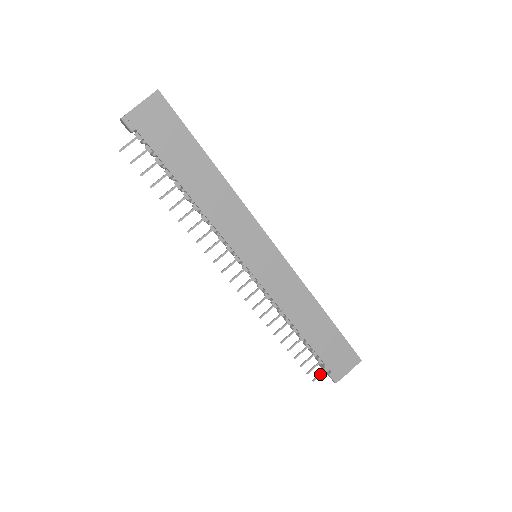
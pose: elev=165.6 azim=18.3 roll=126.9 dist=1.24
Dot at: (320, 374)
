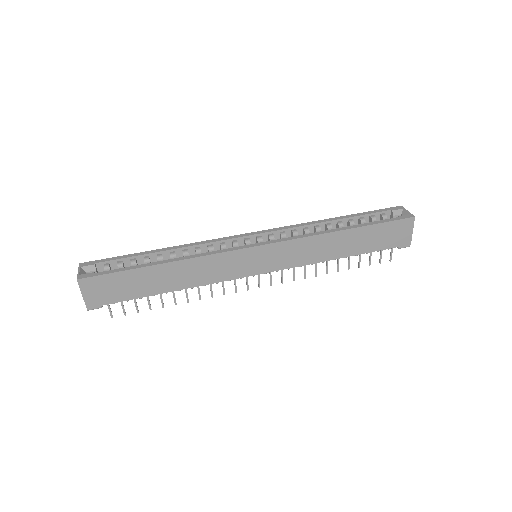
Dot at: (391, 253)
